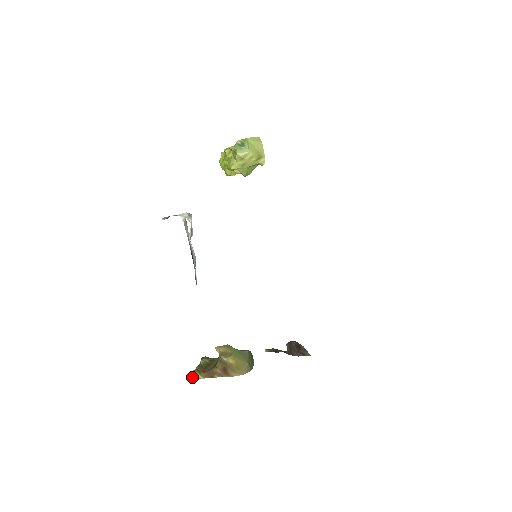
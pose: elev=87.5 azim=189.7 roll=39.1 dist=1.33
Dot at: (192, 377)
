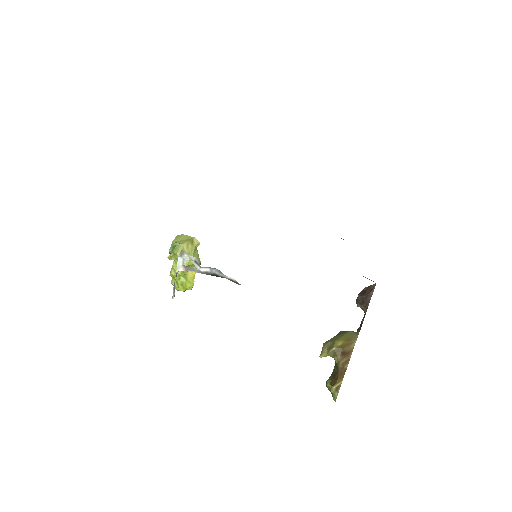
Dot at: (336, 394)
